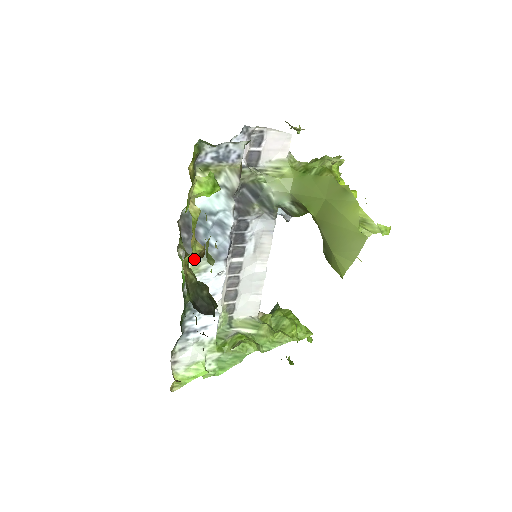
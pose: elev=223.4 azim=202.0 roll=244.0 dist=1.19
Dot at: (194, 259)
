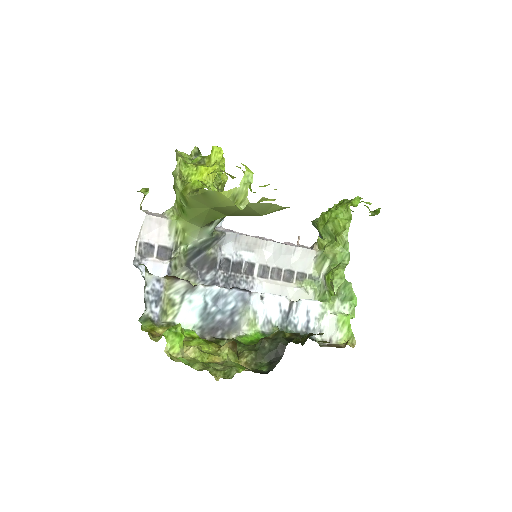
Dot at: (235, 352)
